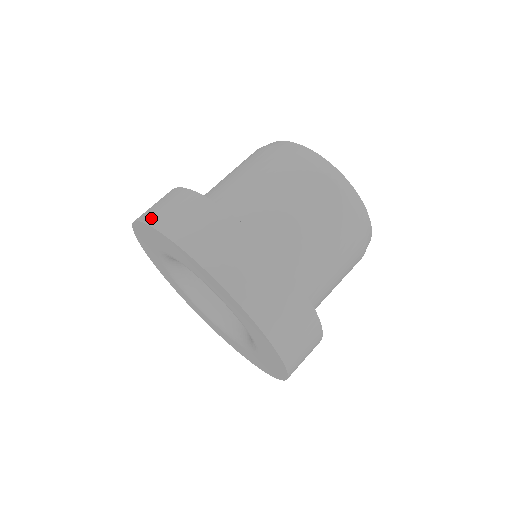
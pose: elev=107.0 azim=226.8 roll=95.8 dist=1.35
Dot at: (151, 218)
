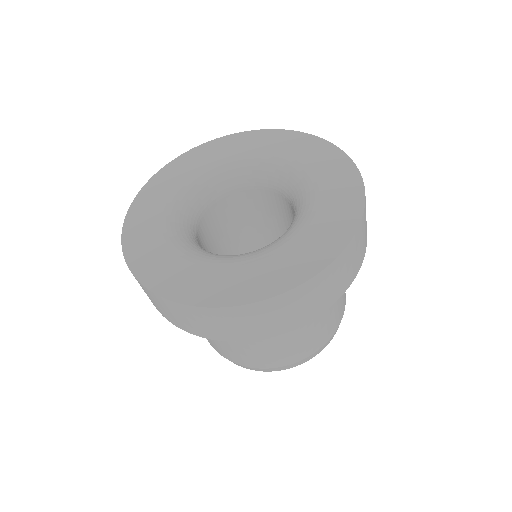
Dot at: occluded
